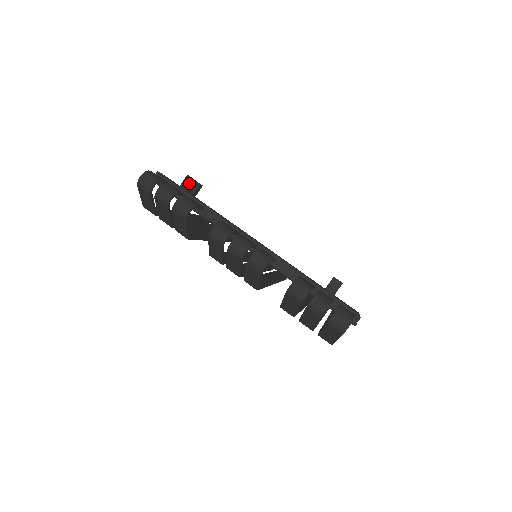
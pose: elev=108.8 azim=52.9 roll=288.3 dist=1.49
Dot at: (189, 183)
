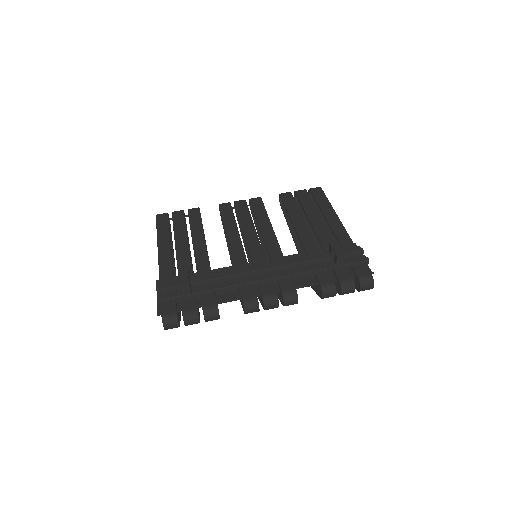
Dot at: (188, 289)
